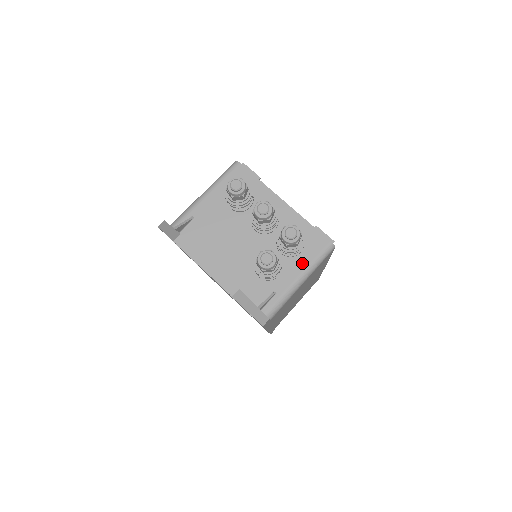
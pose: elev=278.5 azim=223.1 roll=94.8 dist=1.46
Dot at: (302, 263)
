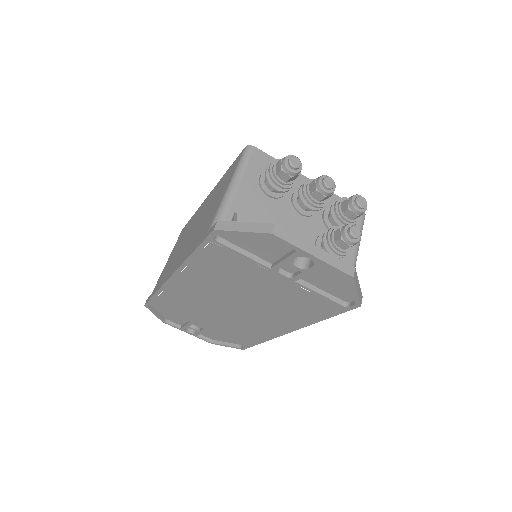
Dot at: occluded
